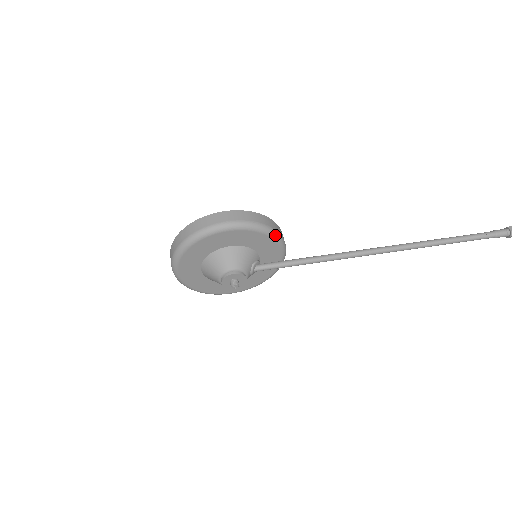
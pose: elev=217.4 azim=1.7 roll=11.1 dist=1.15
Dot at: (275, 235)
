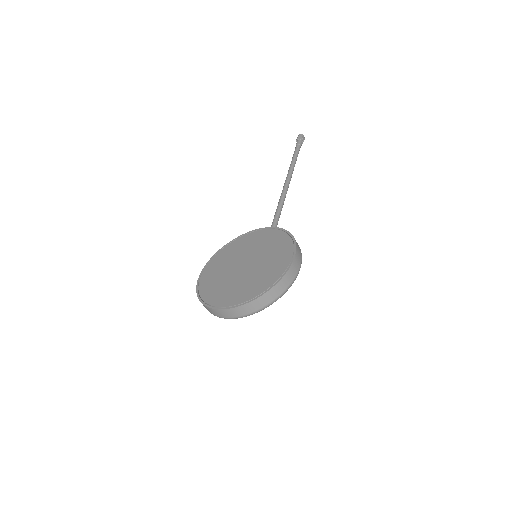
Dot at: occluded
